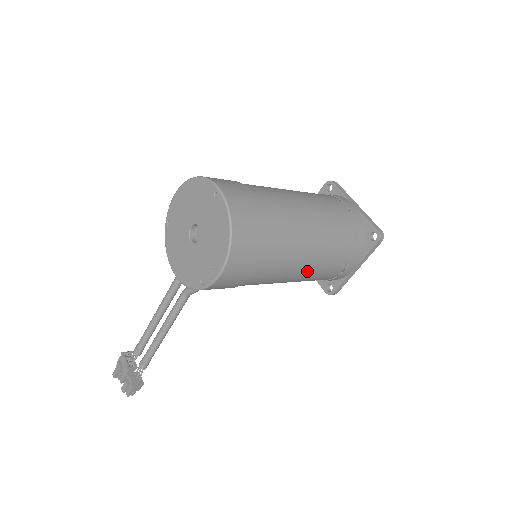
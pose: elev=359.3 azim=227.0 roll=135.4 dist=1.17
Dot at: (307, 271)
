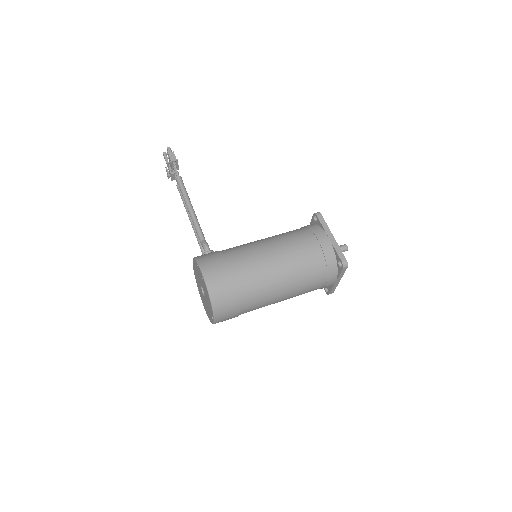
Dot at: occluded
